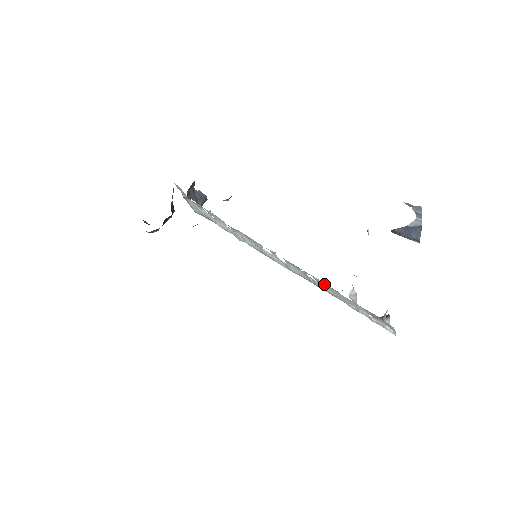
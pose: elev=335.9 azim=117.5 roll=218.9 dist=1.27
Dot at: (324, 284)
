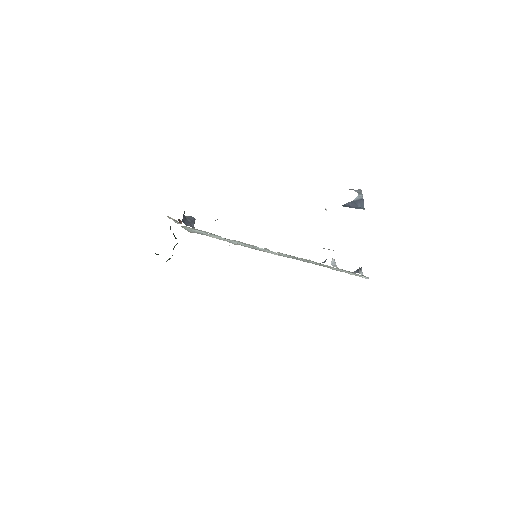
Dot at: occluded
